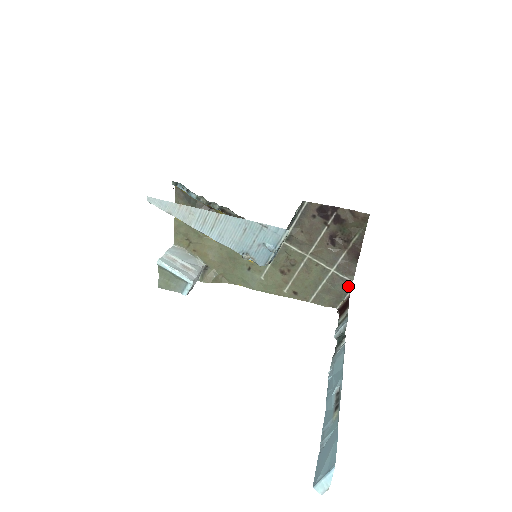
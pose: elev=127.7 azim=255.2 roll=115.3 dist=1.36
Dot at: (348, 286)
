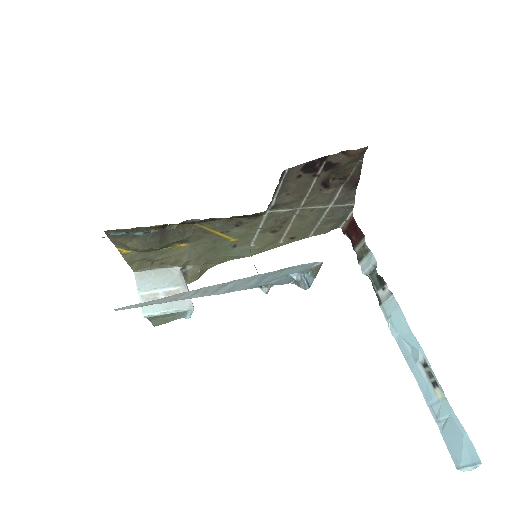
Dot at: (349, 209)
